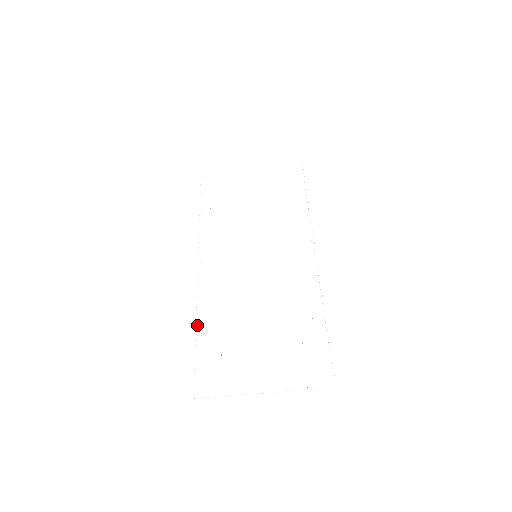
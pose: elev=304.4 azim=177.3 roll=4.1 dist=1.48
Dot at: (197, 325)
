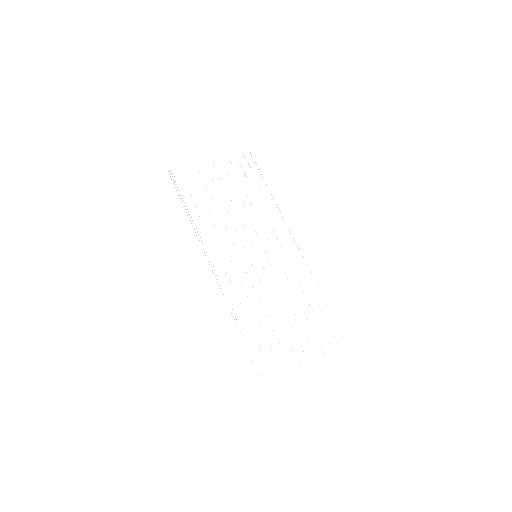
Dot at: (240, 328)
